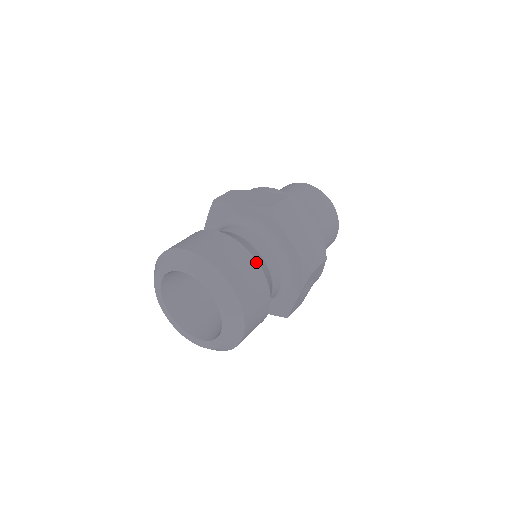
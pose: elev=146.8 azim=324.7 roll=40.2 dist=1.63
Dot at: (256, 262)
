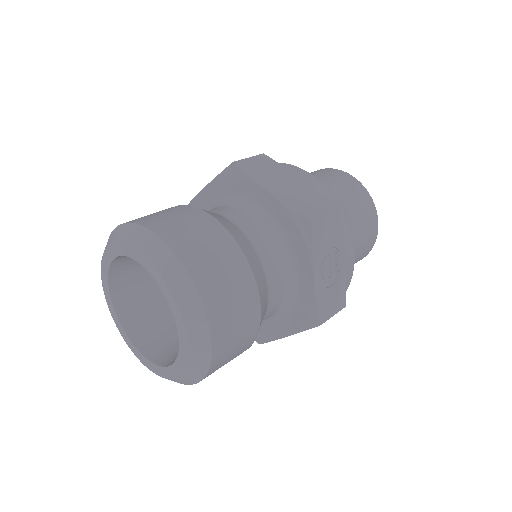
Dot at: (212, 218)
